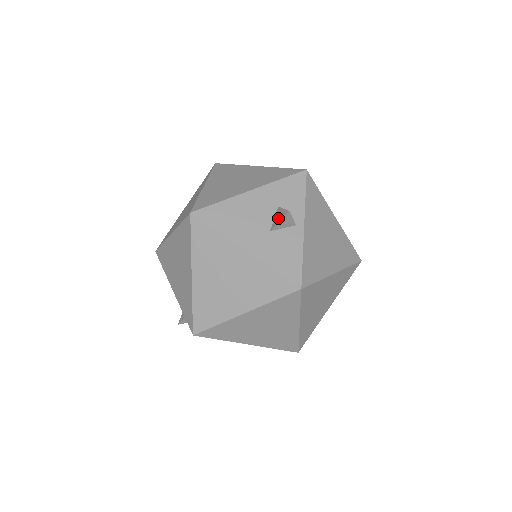
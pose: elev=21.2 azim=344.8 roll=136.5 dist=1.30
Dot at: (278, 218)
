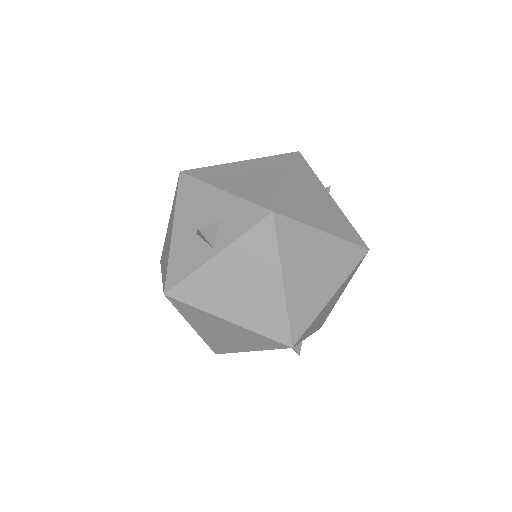
Dot at: occluded
